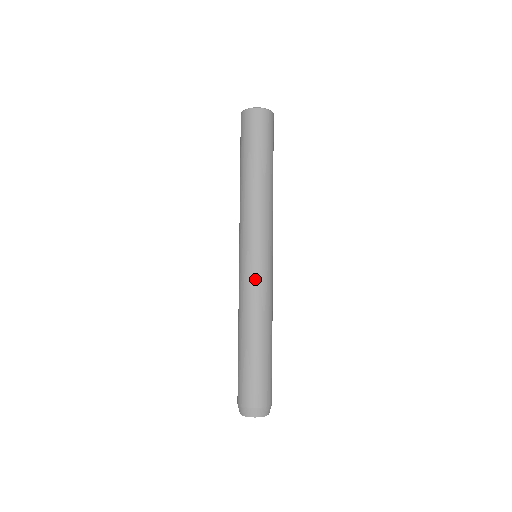
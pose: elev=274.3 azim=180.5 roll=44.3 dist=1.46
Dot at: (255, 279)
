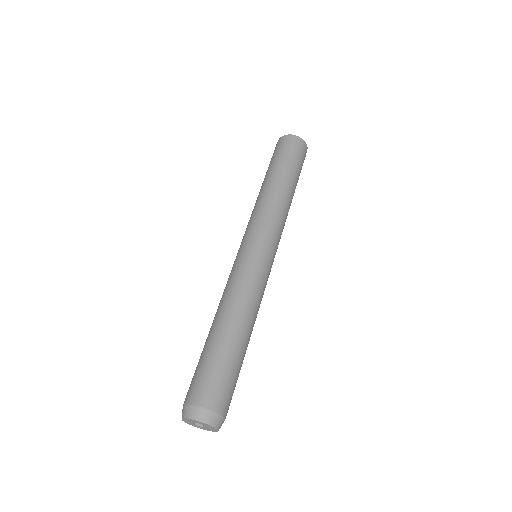
Dot at: (257, 271)
